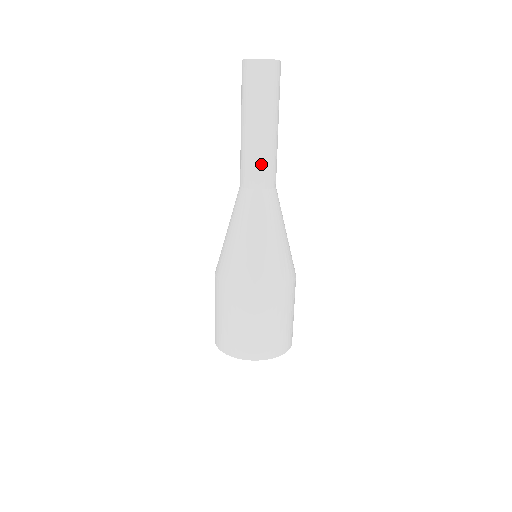
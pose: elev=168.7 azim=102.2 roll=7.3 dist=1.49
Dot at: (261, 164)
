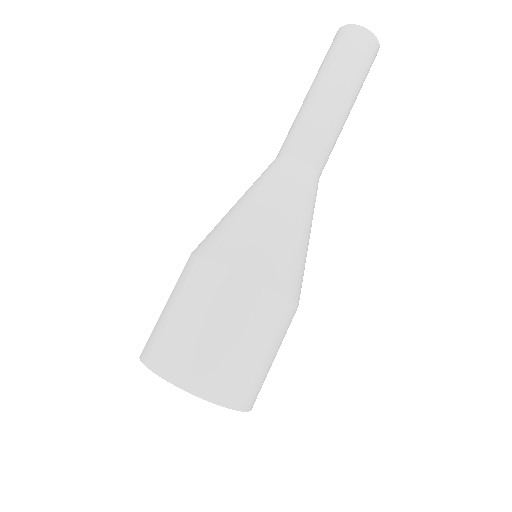
Dot at: (300, 128)
